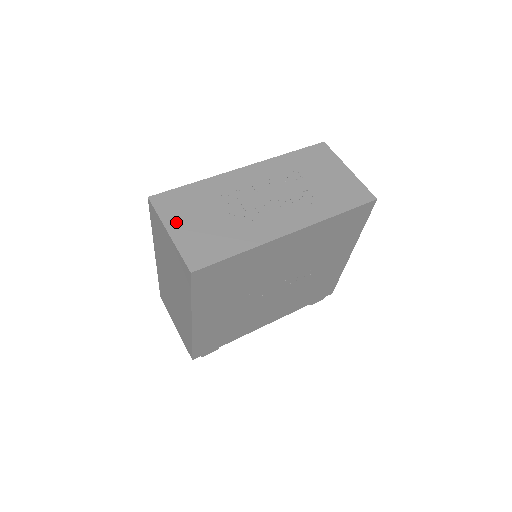
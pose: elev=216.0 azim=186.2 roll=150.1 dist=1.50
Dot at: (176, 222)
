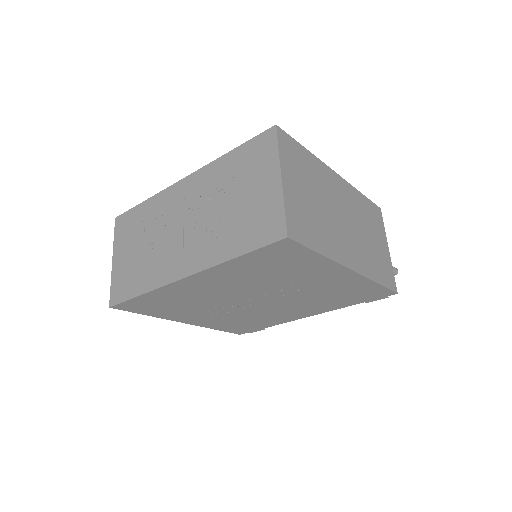
Dot at: (119, 249)
